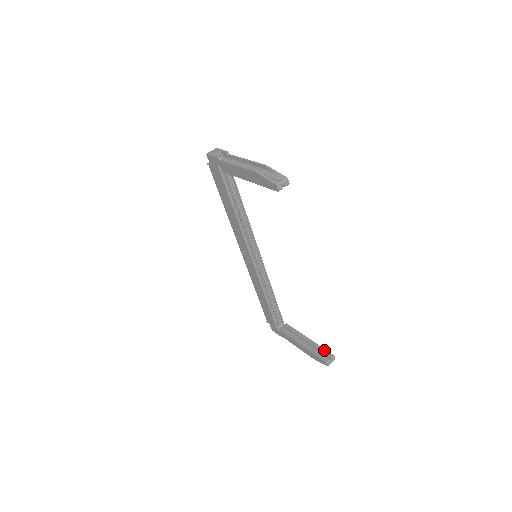
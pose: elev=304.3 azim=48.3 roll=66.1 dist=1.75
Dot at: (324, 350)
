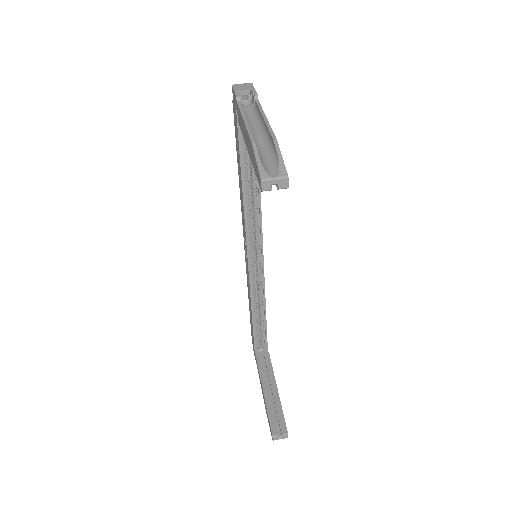
Dot at: (282, 417)
